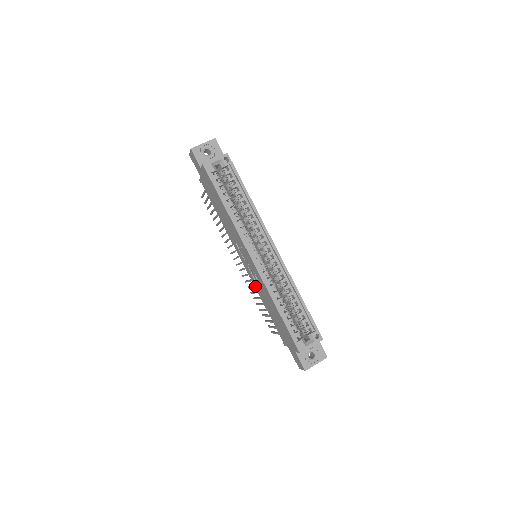
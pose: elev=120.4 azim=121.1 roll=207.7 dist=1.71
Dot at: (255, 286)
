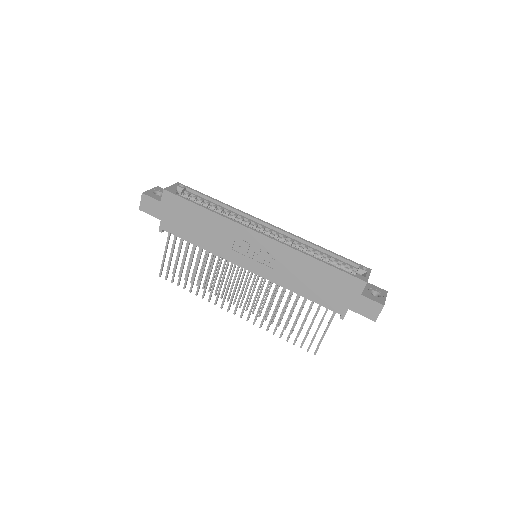
Dot at: (275, 280)
